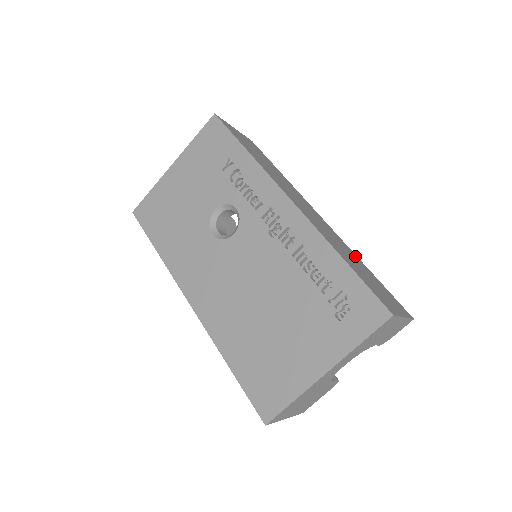
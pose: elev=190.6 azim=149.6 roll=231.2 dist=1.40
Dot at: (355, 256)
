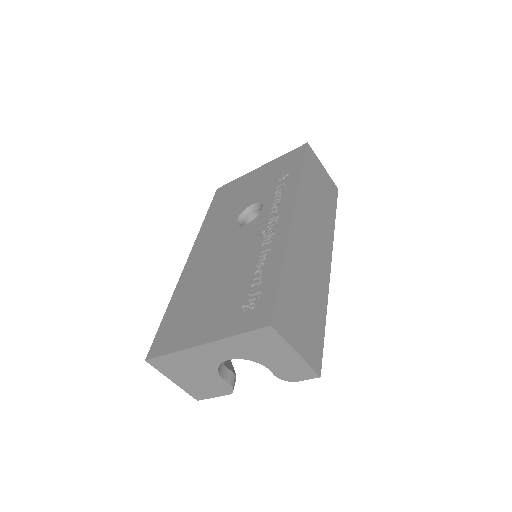
Dot at: (322, 300)
